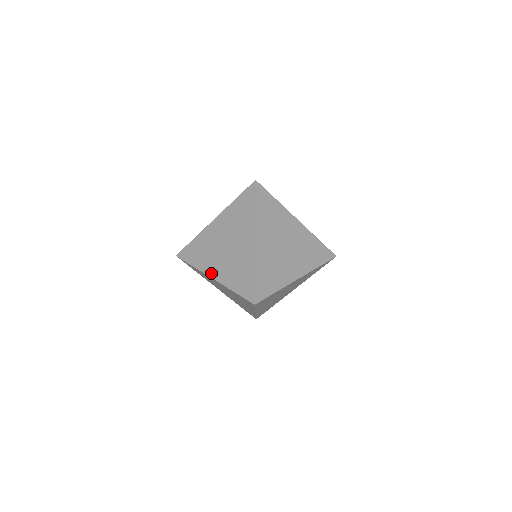
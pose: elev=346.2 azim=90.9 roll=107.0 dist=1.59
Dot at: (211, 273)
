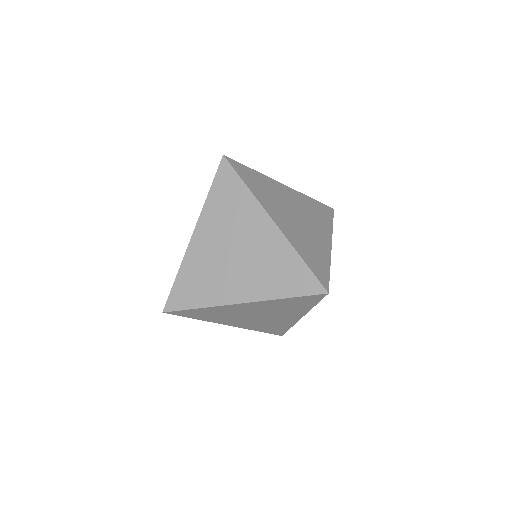
Dot at: (228, 324)
